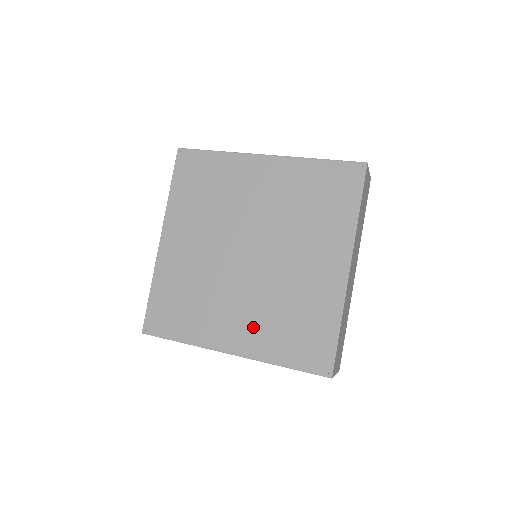
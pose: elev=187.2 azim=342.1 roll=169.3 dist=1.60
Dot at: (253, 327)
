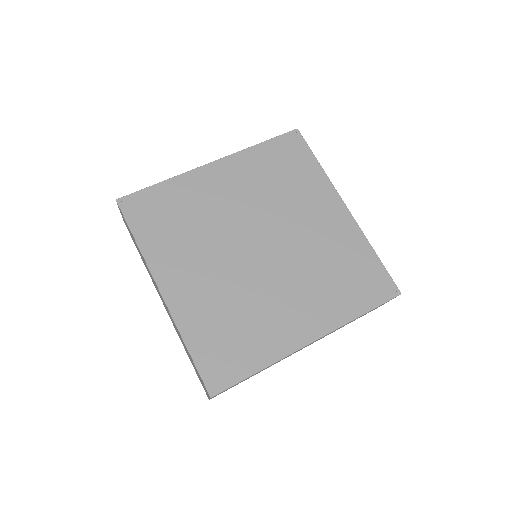
Dot at: (201, 296)
